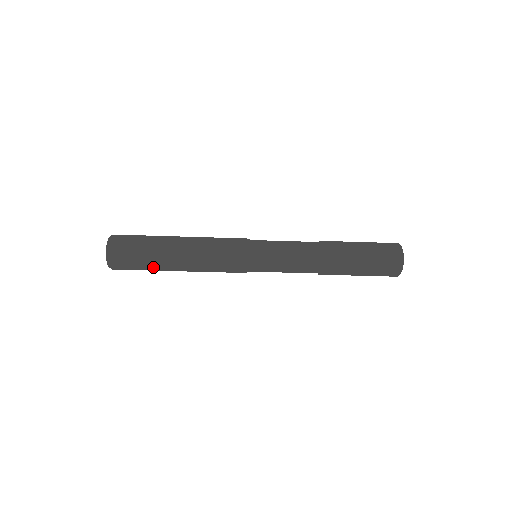
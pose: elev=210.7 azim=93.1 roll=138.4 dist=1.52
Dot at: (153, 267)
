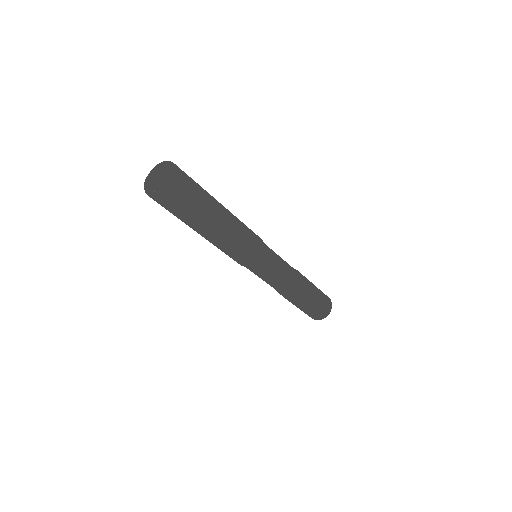
Dot at: (185, 221)
